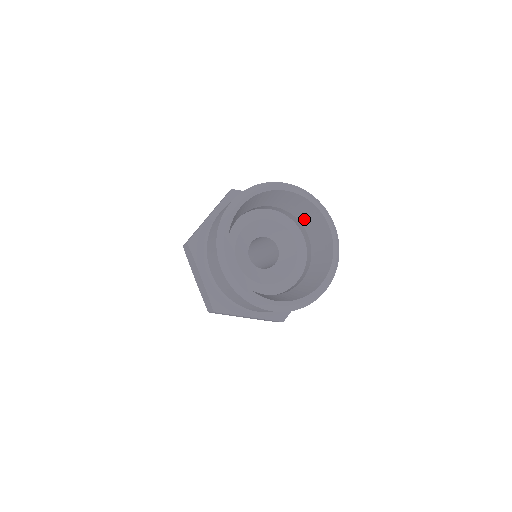
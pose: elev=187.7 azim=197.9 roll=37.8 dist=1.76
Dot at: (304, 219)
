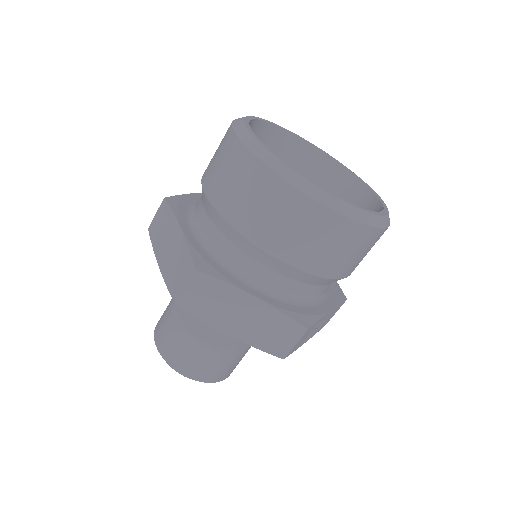
Dot at: occluded
